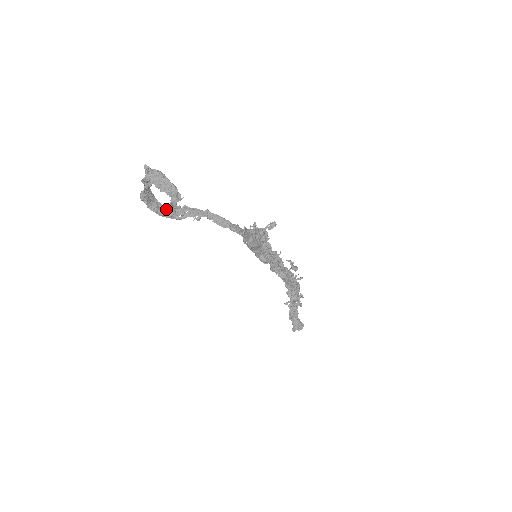
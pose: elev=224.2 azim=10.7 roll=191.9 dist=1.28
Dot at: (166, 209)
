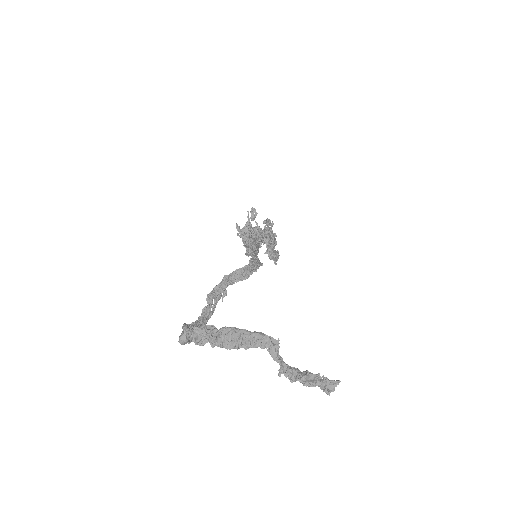
Dot at: (286, 376)
